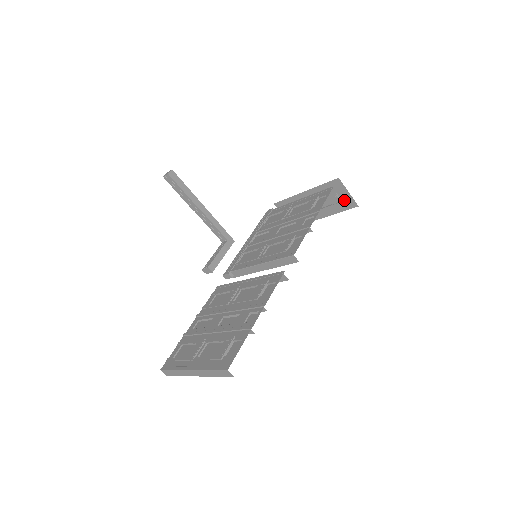
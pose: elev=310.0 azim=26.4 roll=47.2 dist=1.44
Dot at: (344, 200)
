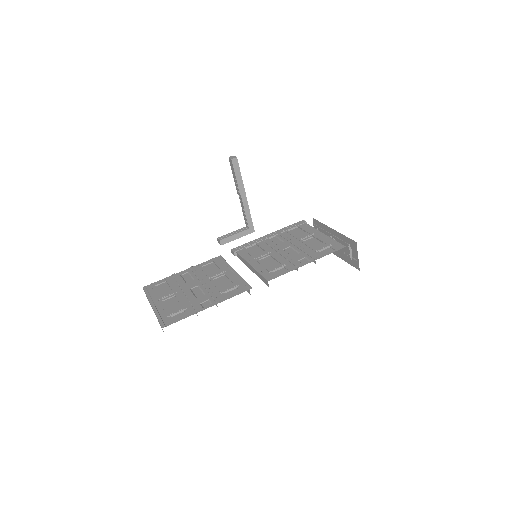
Dot at: (353, 258)
